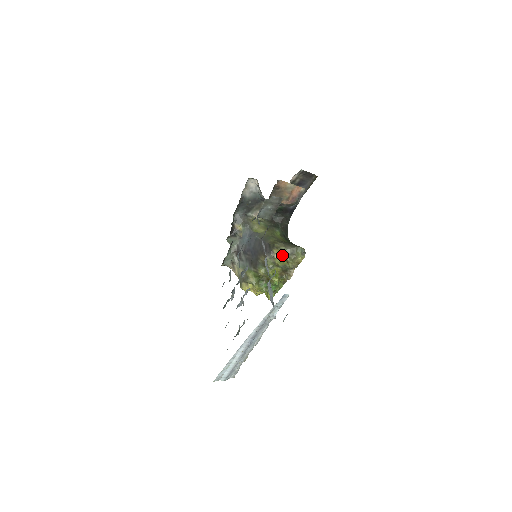
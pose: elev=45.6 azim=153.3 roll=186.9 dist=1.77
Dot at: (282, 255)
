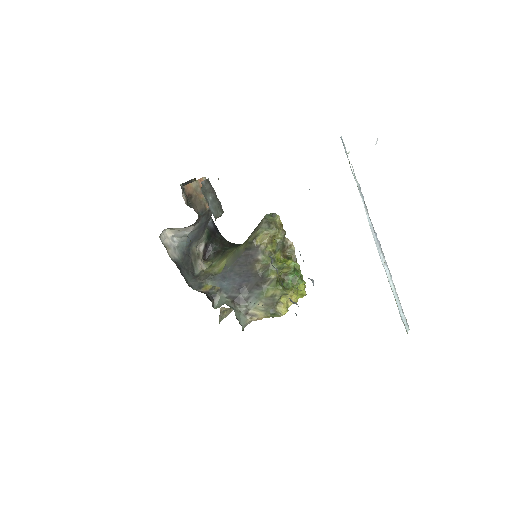
Dot at: (266, 237)
